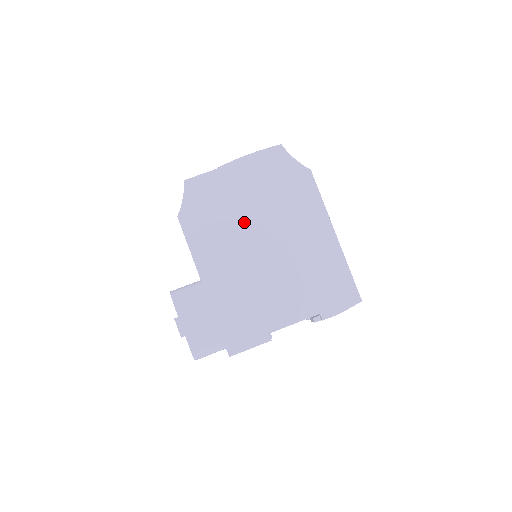
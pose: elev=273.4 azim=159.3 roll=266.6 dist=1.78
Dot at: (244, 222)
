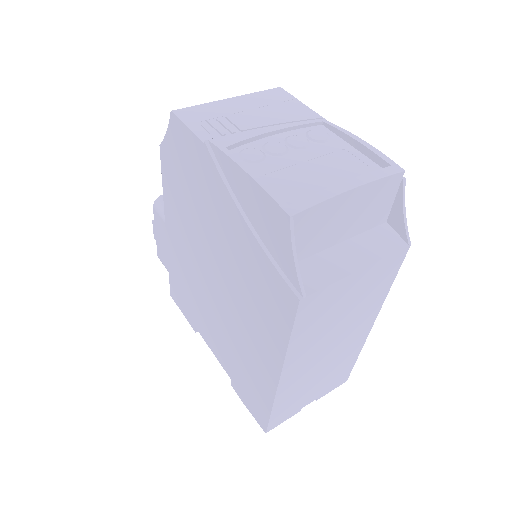
Dot at: (207, 236)
